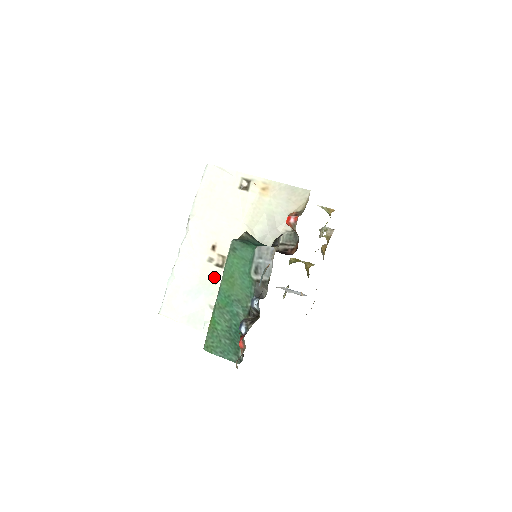
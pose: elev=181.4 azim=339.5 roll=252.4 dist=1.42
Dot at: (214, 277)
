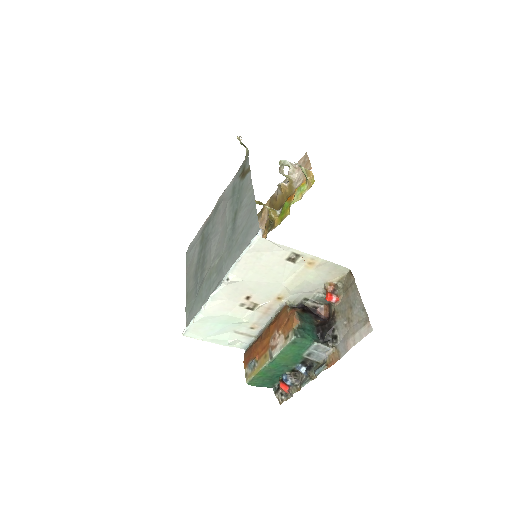
Dot at: (244, 317)
